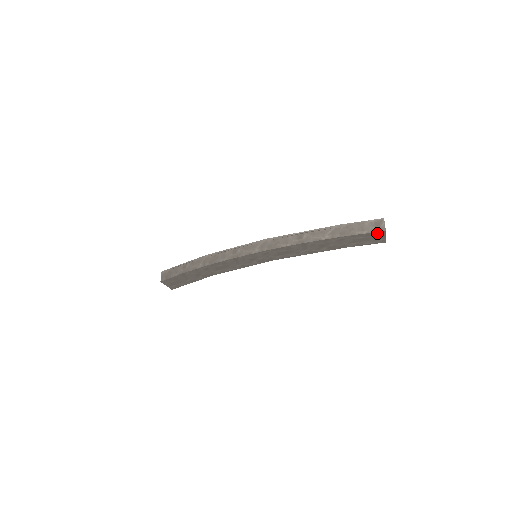
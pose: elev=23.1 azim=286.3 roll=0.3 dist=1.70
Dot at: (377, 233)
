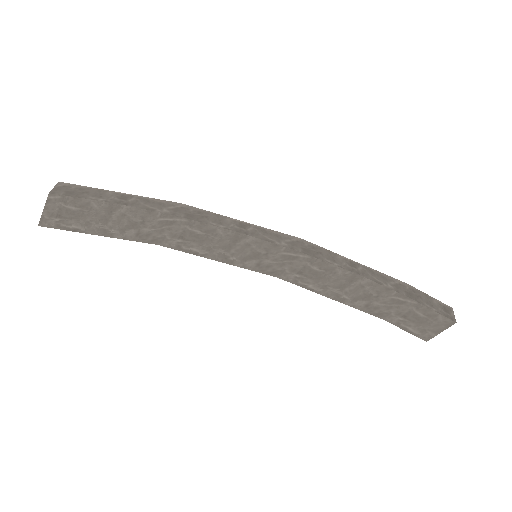
Dot at: (444, 320)
